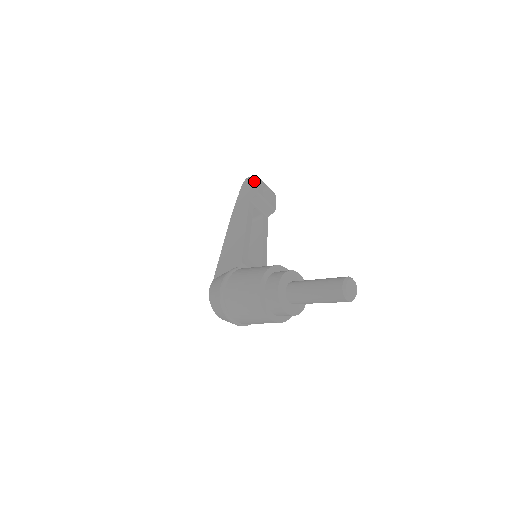
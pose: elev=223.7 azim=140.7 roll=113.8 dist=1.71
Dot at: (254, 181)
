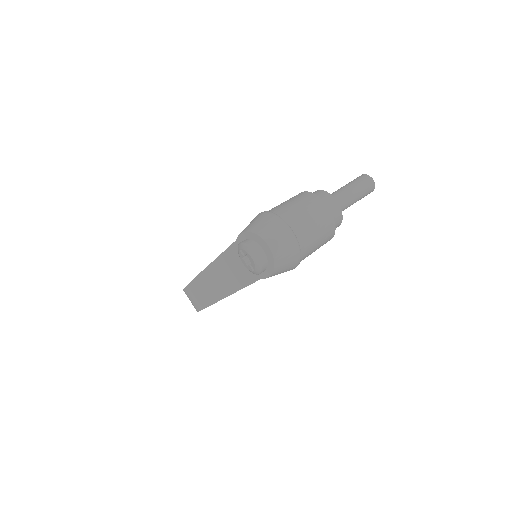
Dot at: occluded
